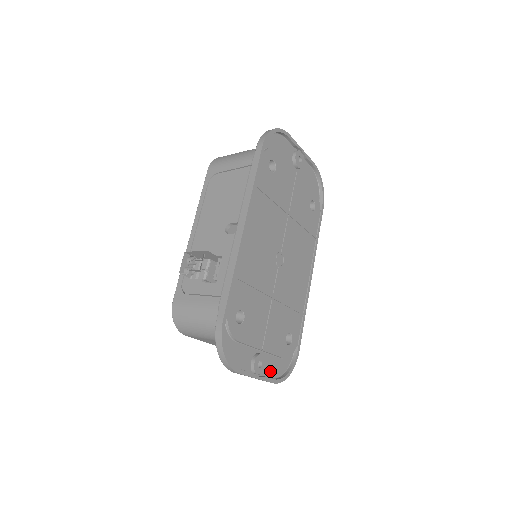
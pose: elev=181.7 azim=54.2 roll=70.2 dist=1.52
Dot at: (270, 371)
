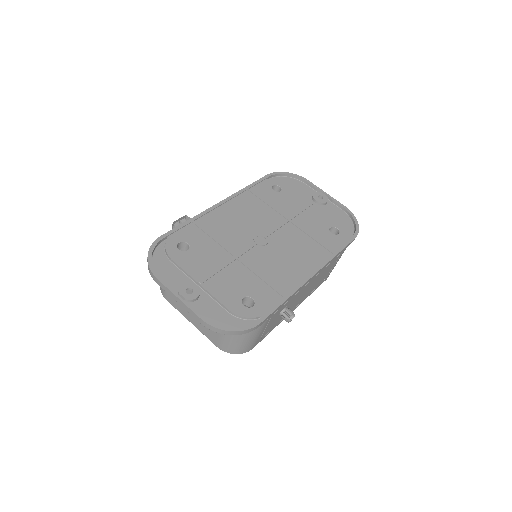
Dot at: (206, 312)
